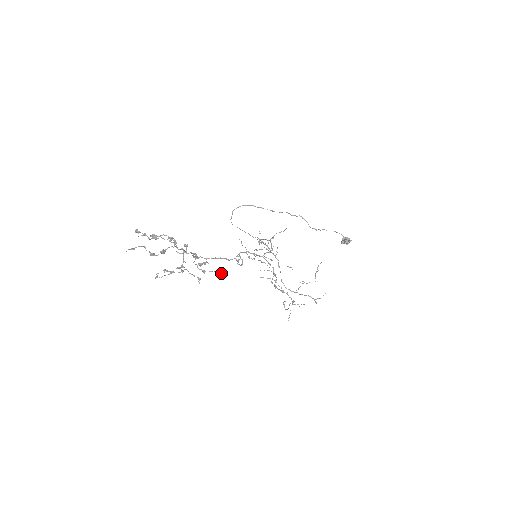
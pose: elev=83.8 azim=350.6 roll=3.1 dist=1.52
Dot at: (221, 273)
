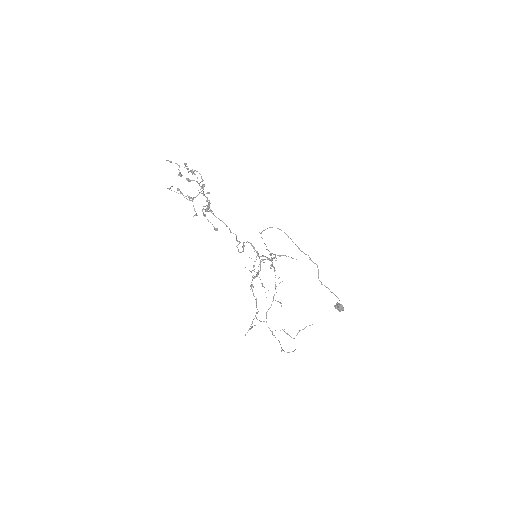
Dot at: (216, 229)
